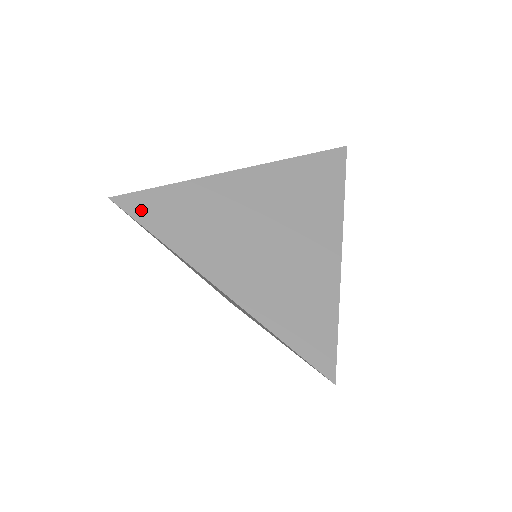
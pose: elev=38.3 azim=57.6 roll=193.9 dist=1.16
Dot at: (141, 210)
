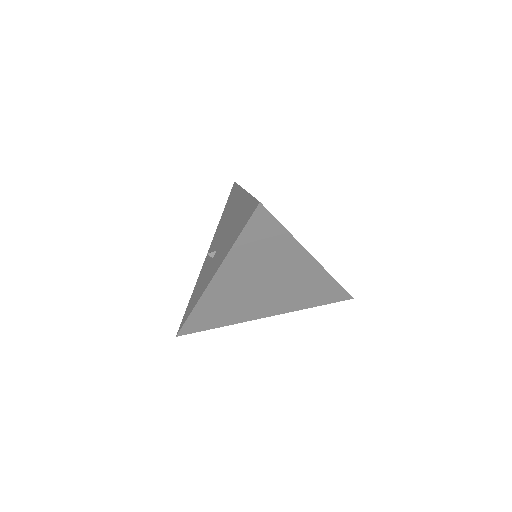
Dot at: occluded
